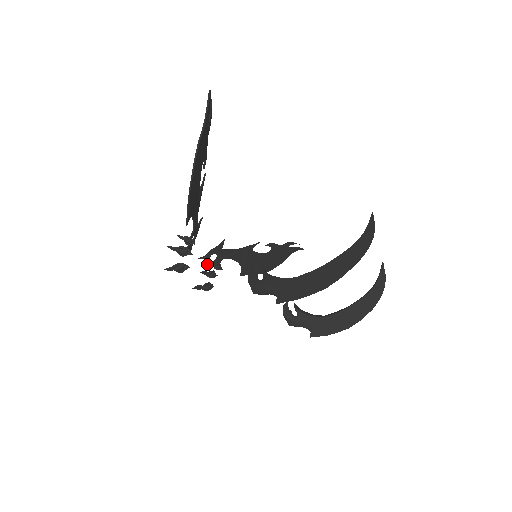
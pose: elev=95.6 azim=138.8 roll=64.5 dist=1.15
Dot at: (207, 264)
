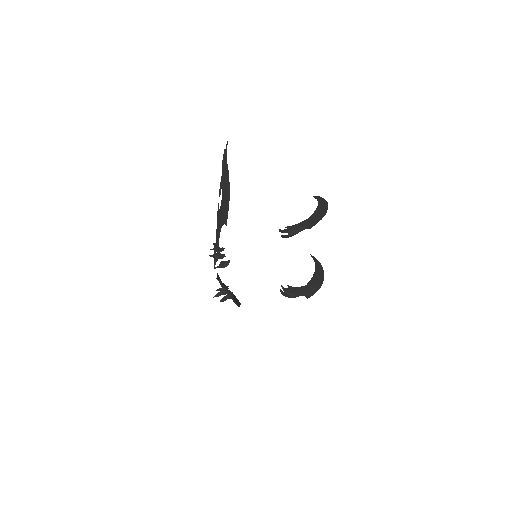
Dot at: (220, 284)
